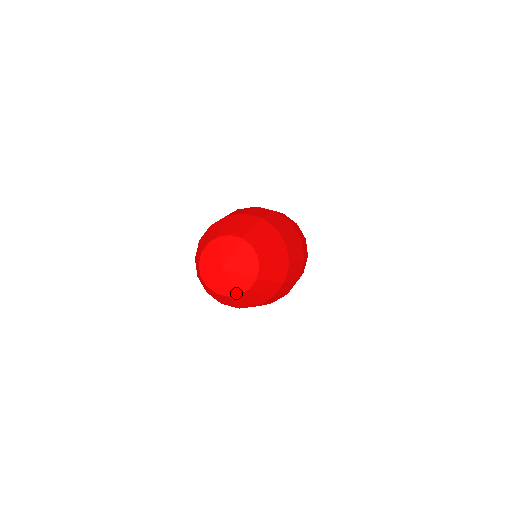
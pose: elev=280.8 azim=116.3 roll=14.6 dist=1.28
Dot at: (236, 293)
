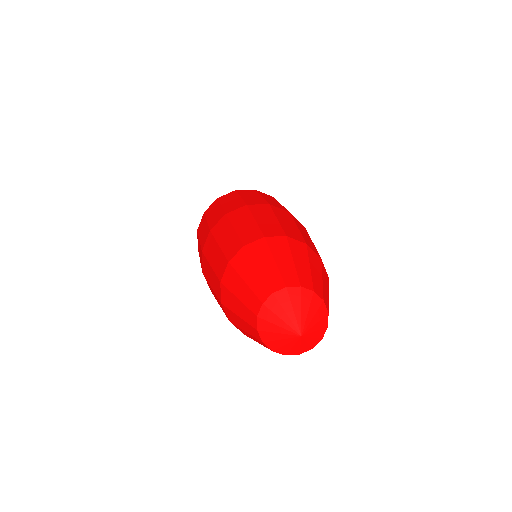
Dot at: (297, 353)
